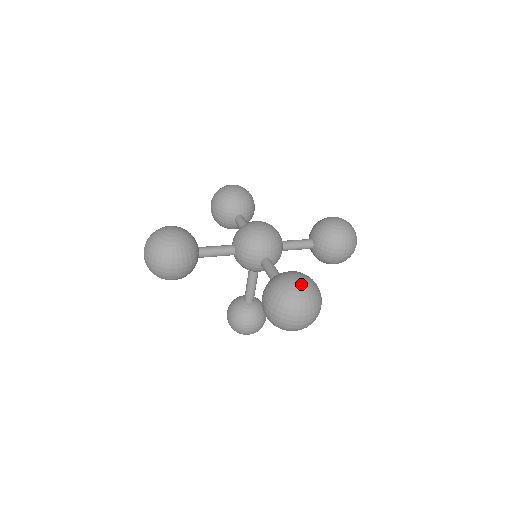
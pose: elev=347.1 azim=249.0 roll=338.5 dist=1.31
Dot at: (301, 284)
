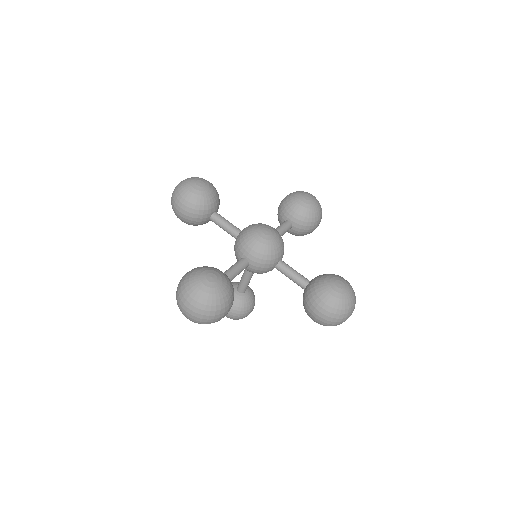
Dot at: (206, 283)
